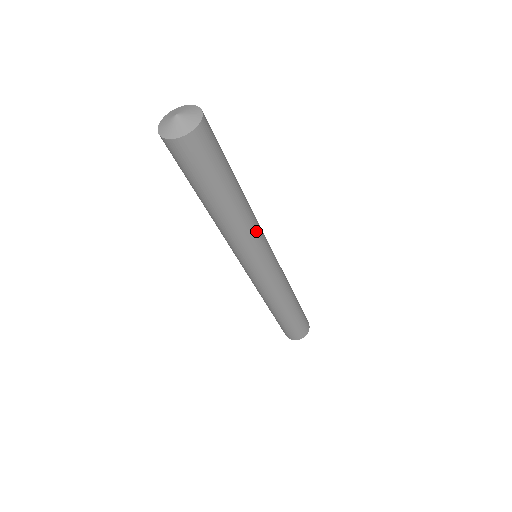
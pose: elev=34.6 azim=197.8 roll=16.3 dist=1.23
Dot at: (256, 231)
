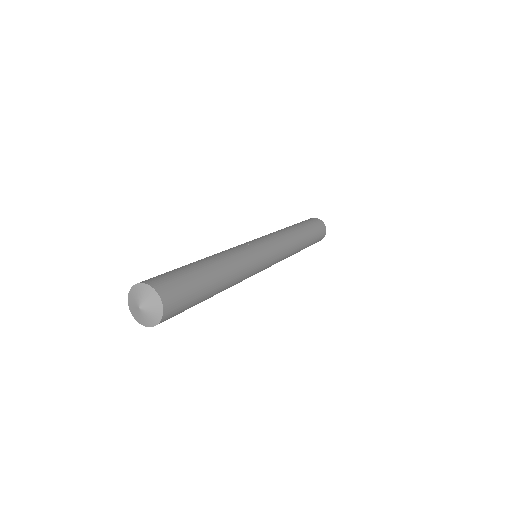
Dot at: (248, 271)
